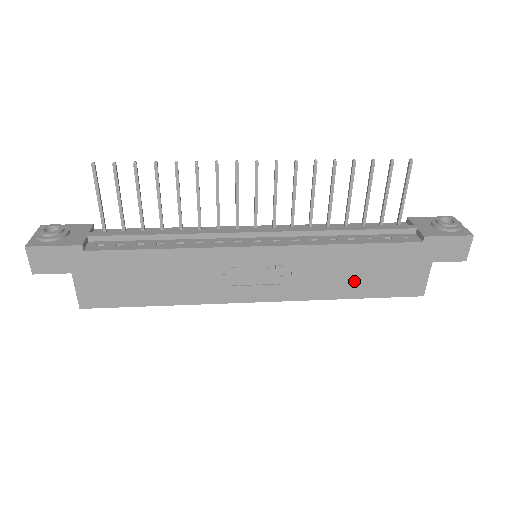
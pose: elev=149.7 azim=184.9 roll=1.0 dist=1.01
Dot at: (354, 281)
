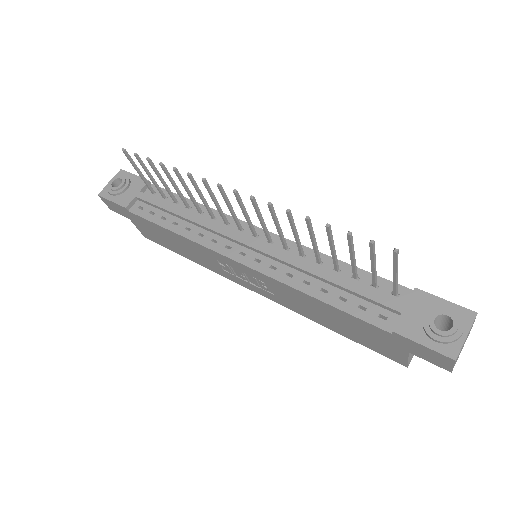
Dot at: (330, 322)
